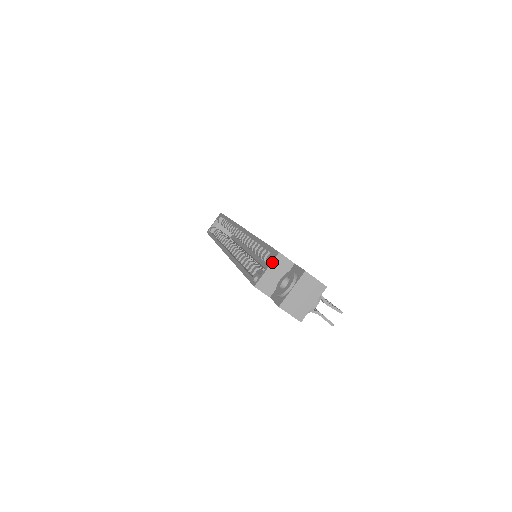
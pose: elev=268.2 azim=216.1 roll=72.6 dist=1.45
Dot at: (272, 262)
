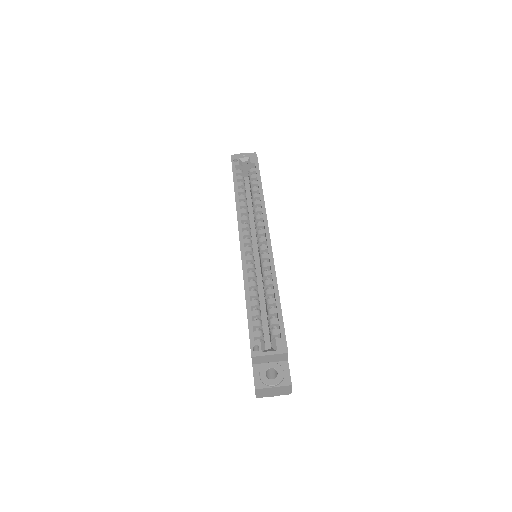
Dot at: (278, 354)
